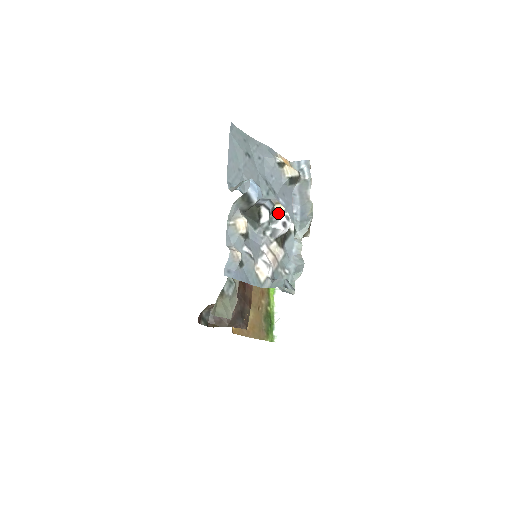
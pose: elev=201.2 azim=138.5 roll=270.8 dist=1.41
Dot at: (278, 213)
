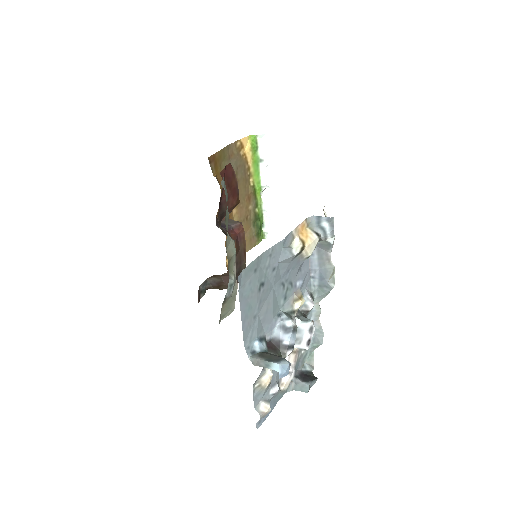
Dot at: (300, 323)
